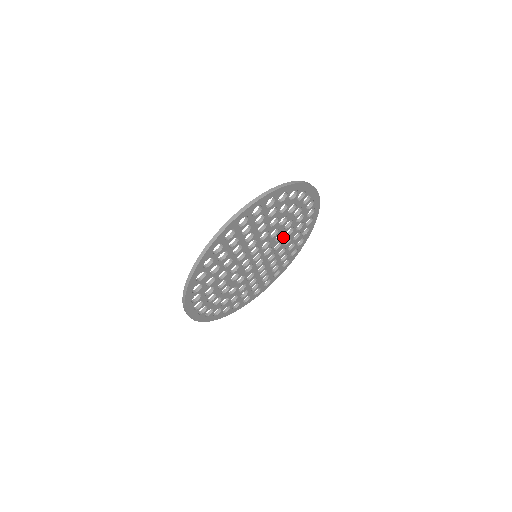
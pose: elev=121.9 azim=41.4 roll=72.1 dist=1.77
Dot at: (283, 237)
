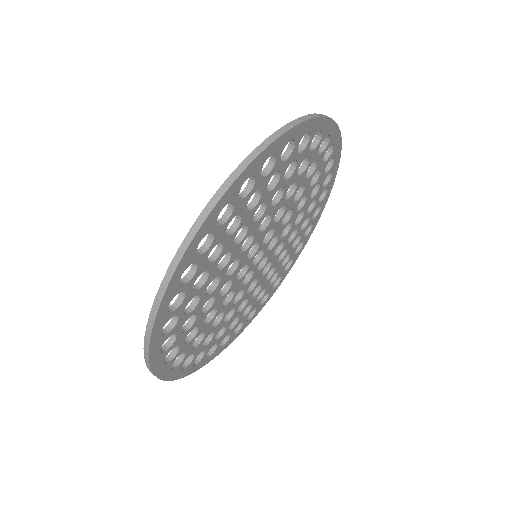
Dot at: (293, 214)
